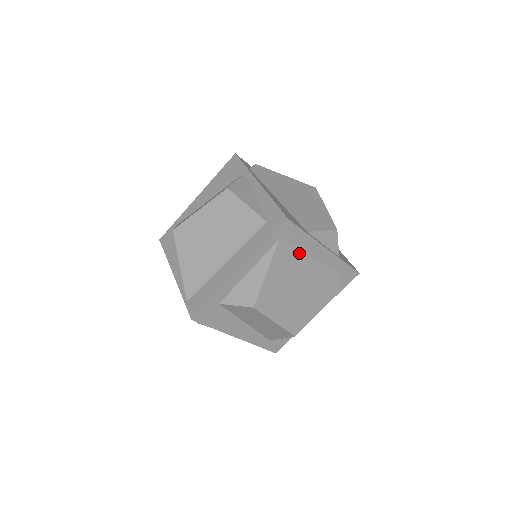
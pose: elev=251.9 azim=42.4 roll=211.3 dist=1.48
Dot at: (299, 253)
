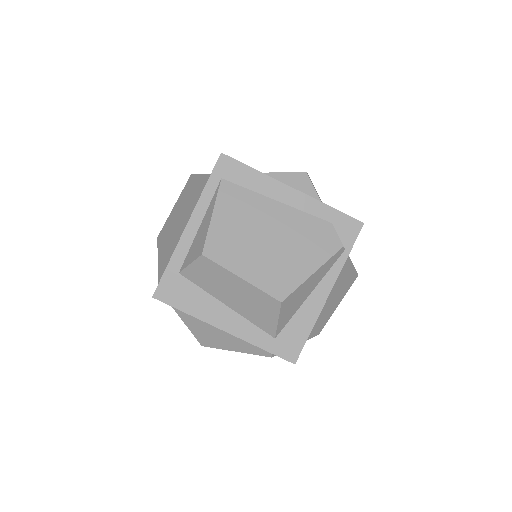
Dot at: (255, 195)
